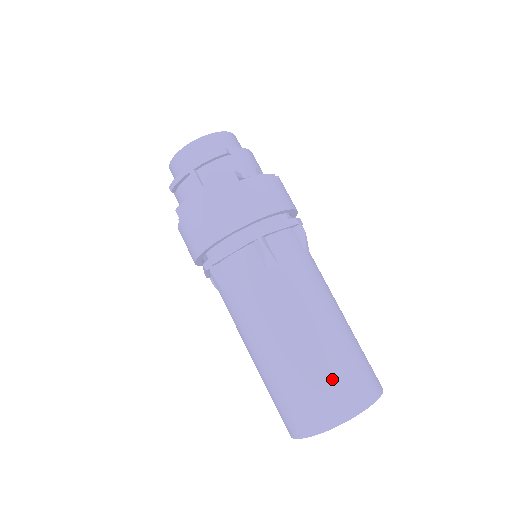
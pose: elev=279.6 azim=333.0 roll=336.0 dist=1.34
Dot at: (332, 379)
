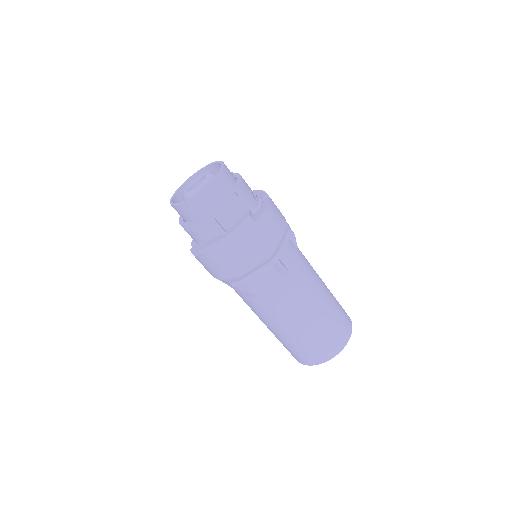
Dot at: (331, 331)
